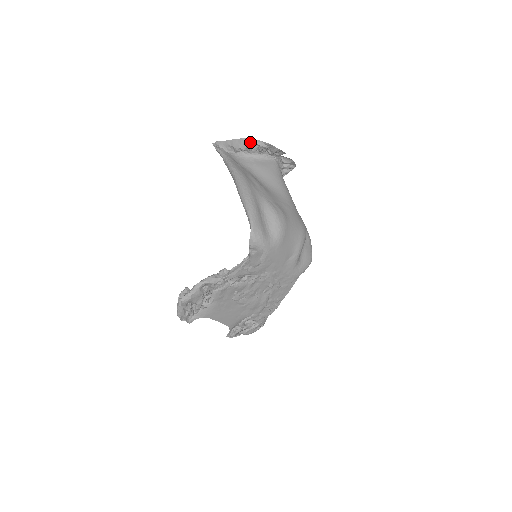
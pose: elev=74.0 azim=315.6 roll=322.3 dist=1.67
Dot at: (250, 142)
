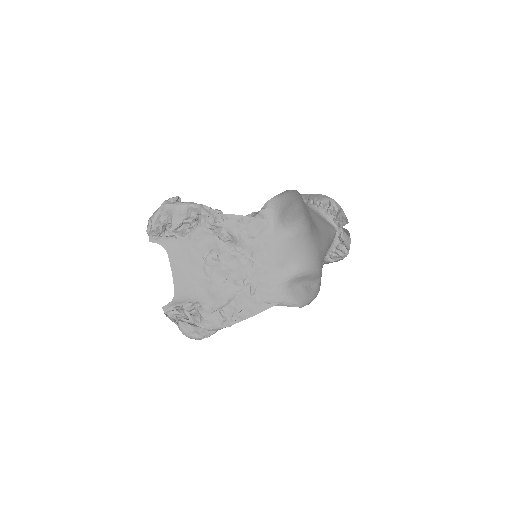
Dot at: (325, 197)
